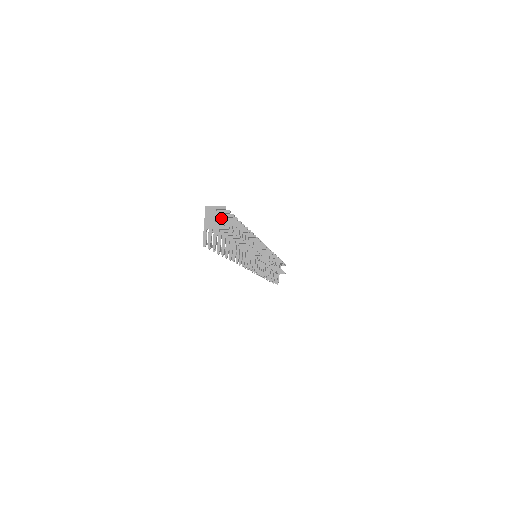
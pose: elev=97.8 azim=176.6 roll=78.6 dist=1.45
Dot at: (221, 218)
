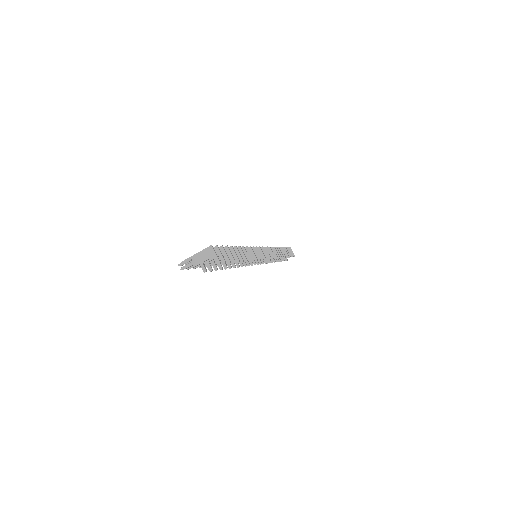
Dot at: occluded
